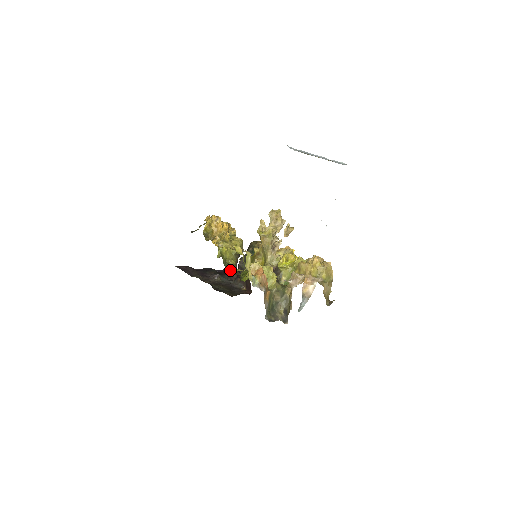
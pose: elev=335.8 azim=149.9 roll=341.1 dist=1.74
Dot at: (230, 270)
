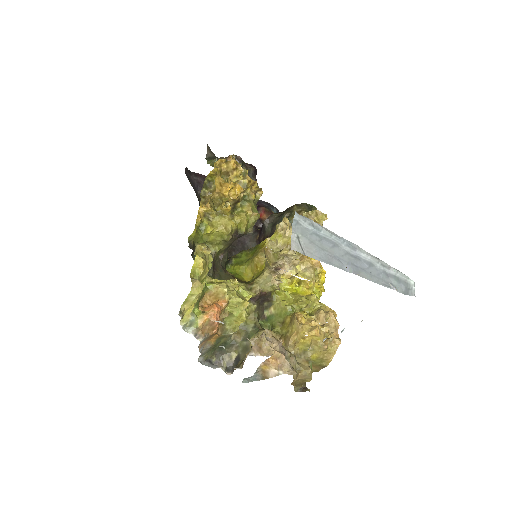
Dot at: occluded
